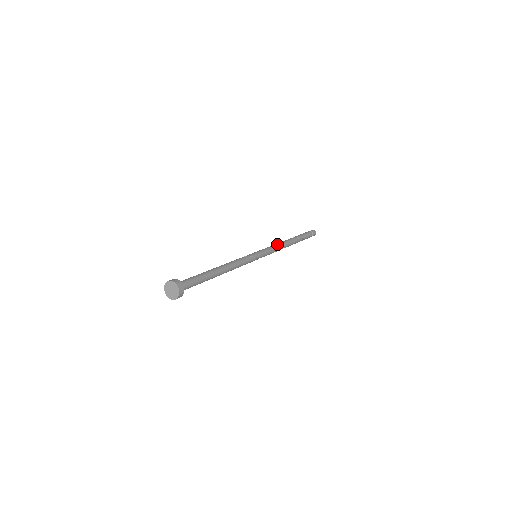
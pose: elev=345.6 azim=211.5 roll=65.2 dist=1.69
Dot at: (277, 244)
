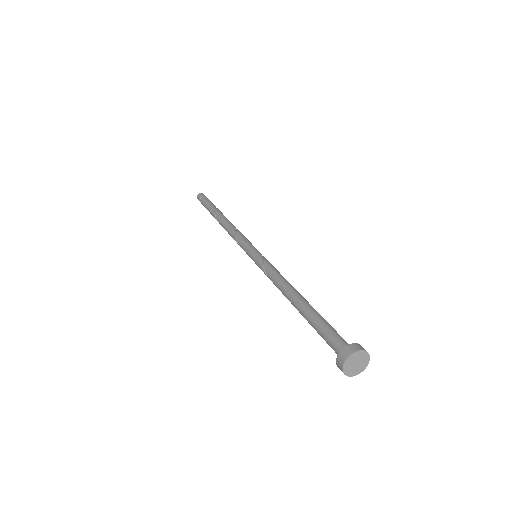
Dot at: (232, 230)
